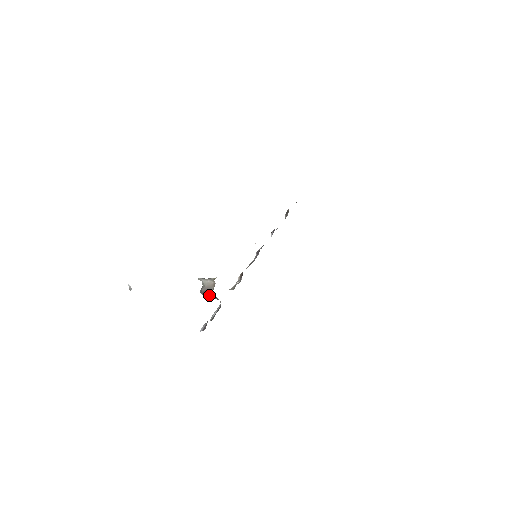
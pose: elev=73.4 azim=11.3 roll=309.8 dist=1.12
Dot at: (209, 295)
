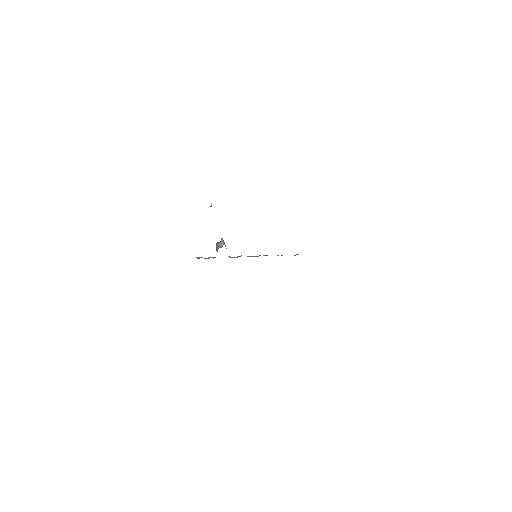
Dot at: (217, 248)
